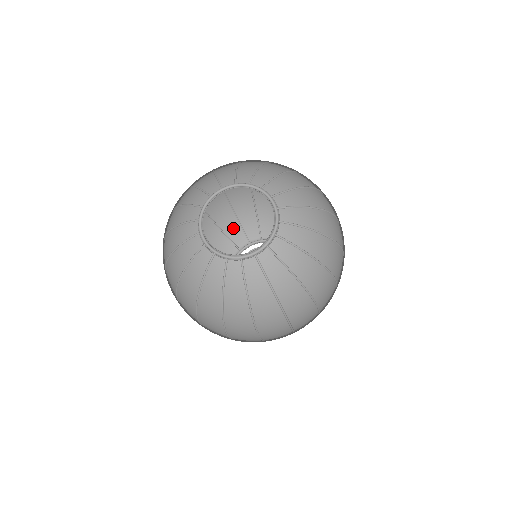
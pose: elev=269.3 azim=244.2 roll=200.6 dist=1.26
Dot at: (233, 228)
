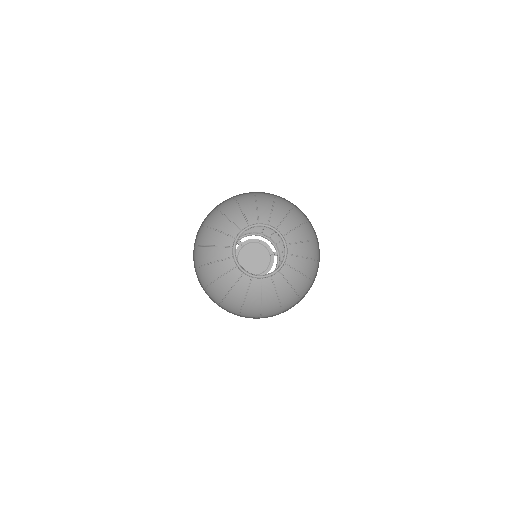
Dot at: occluded
